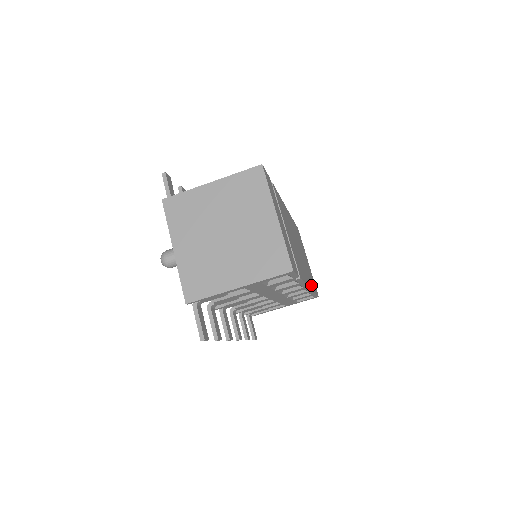
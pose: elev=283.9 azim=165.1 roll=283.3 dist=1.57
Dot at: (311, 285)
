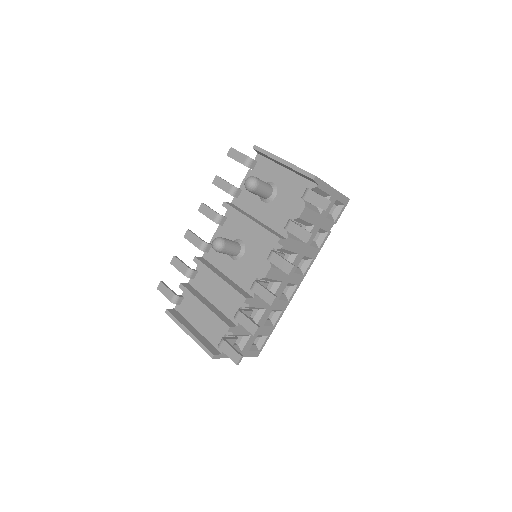
Dot at: occluded
